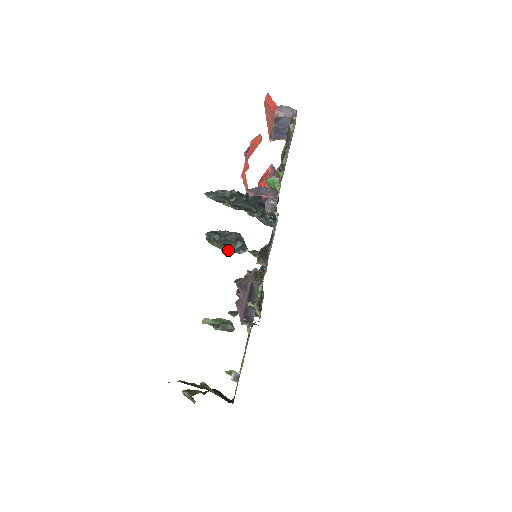
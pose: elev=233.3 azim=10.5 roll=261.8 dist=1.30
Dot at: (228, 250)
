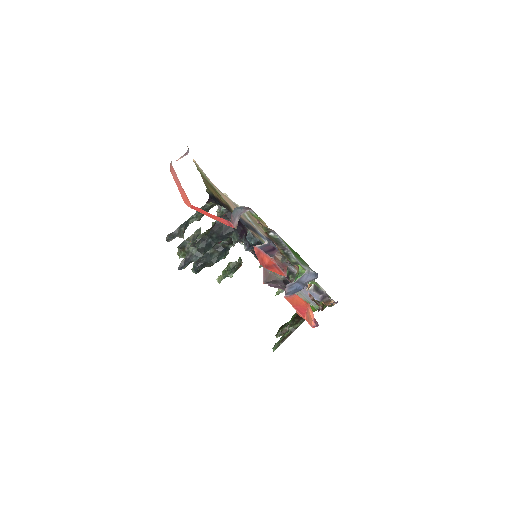
Dot at: occluded
